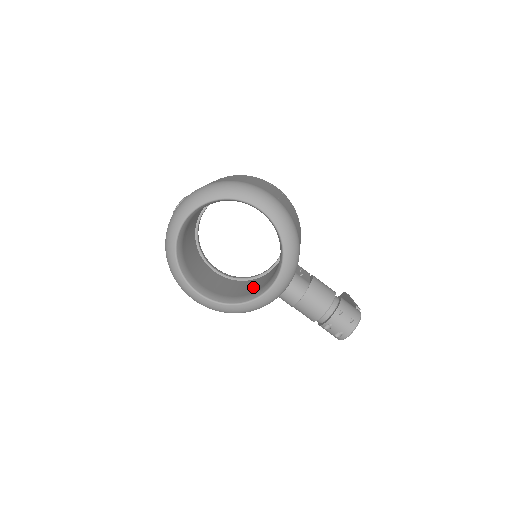
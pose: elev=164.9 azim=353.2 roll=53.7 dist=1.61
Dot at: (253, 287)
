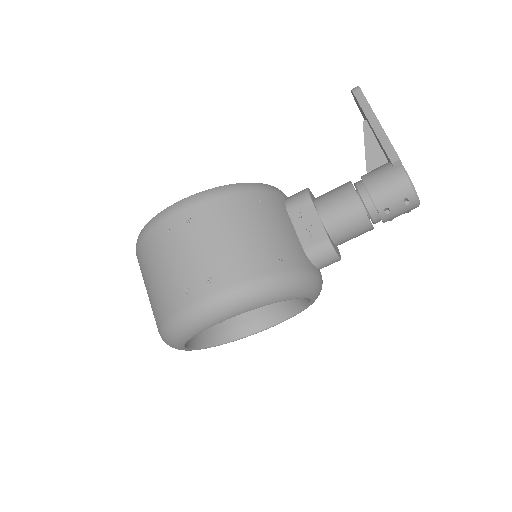
Dot at: occluded
